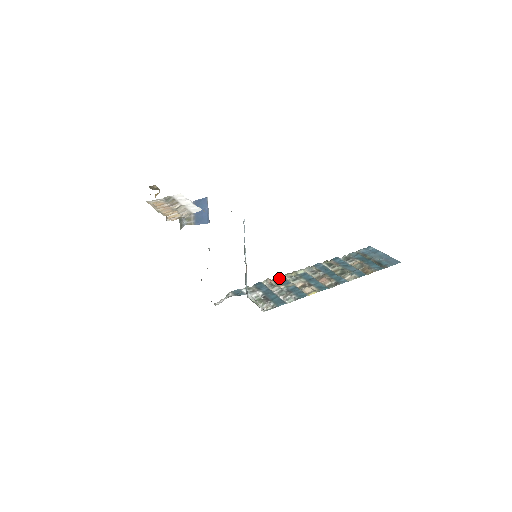
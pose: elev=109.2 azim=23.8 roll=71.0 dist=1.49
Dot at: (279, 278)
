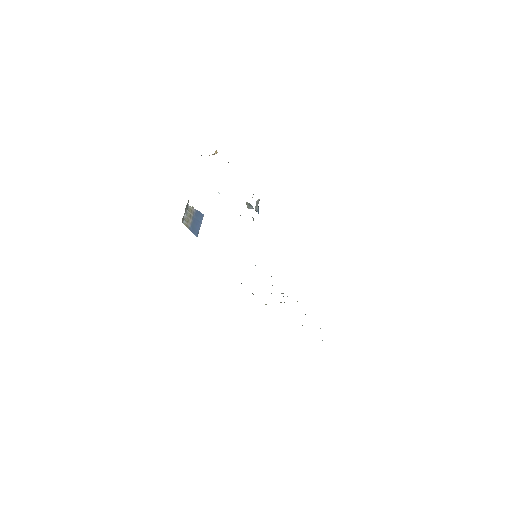
Dot at: occluded
